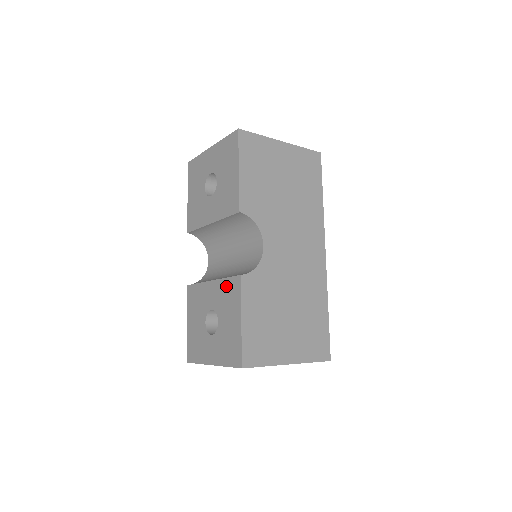
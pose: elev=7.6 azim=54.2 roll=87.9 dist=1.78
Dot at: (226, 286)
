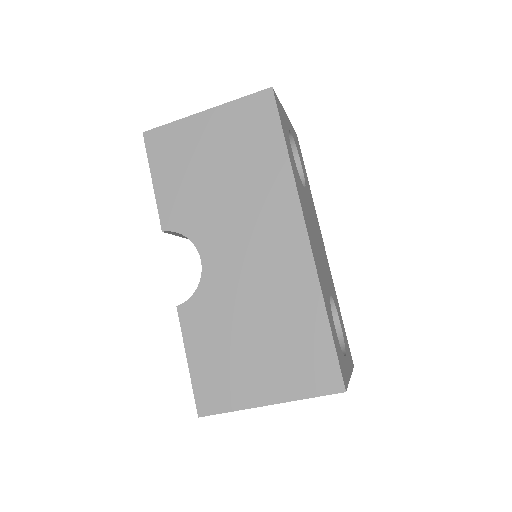
Dot at: occluded
